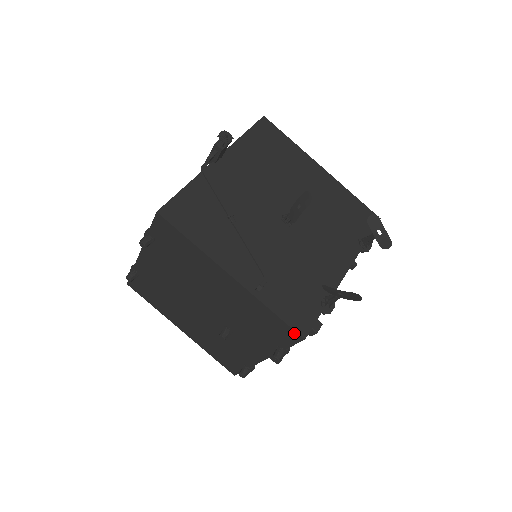
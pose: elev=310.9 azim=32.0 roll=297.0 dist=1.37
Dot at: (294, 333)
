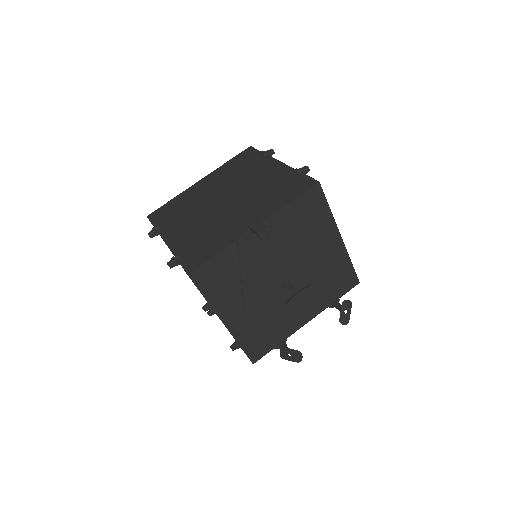
Dot at: (249, 358)
